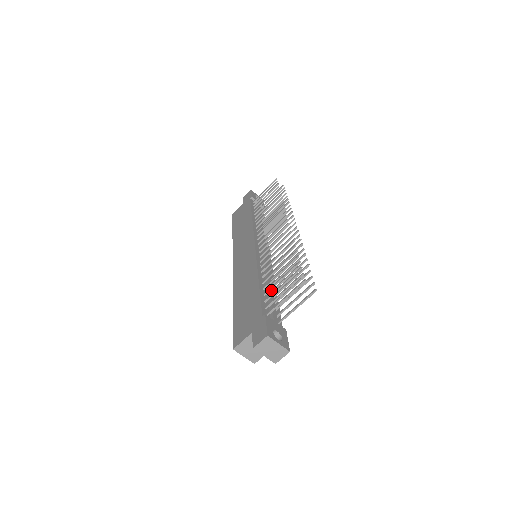
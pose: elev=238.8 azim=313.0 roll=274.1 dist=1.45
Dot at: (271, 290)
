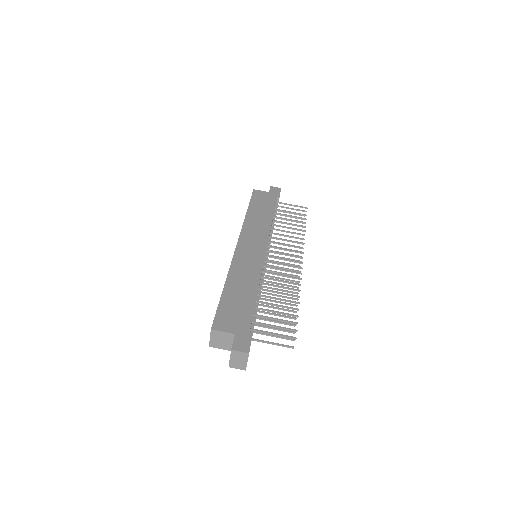
Dot at: occluded
